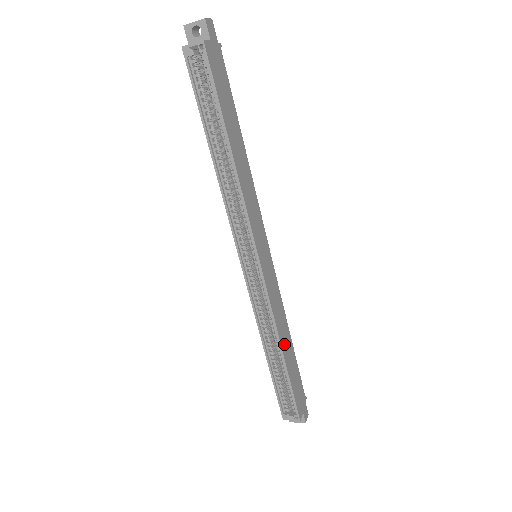
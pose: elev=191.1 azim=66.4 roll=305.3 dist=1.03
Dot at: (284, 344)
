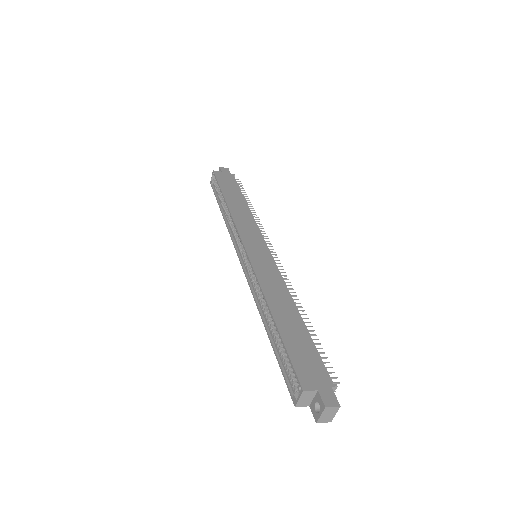
Dot at: (277, 308)
